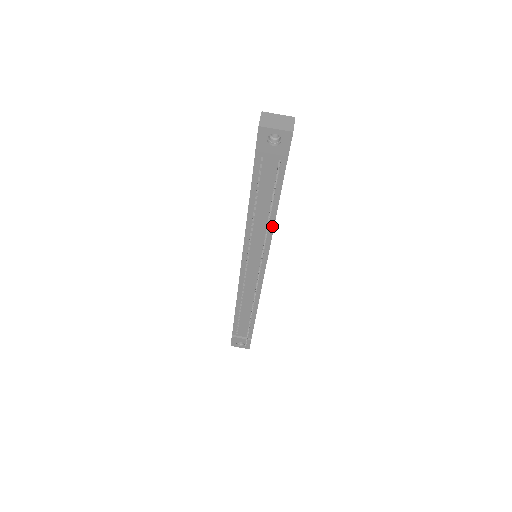
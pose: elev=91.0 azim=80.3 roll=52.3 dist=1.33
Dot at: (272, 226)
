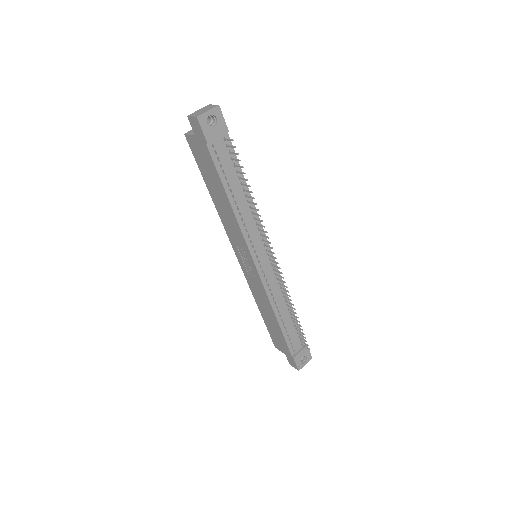
Dot at: (252, 204)
